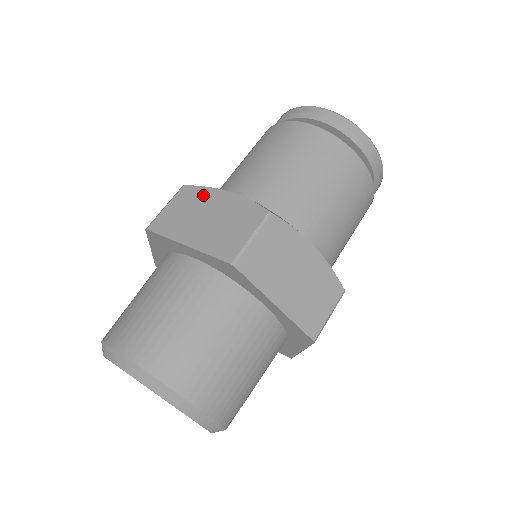
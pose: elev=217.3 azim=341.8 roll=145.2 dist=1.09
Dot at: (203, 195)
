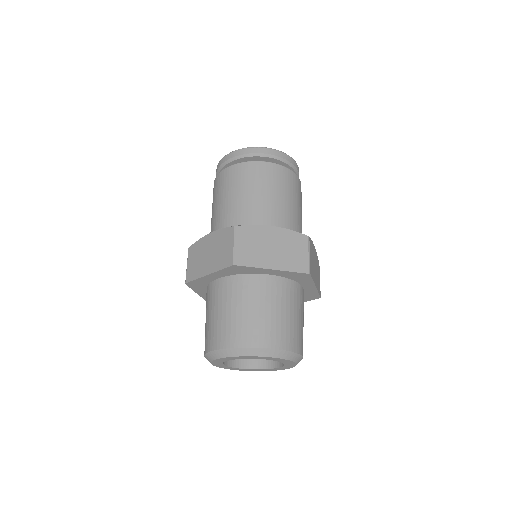
Dot at: (258, 232)
